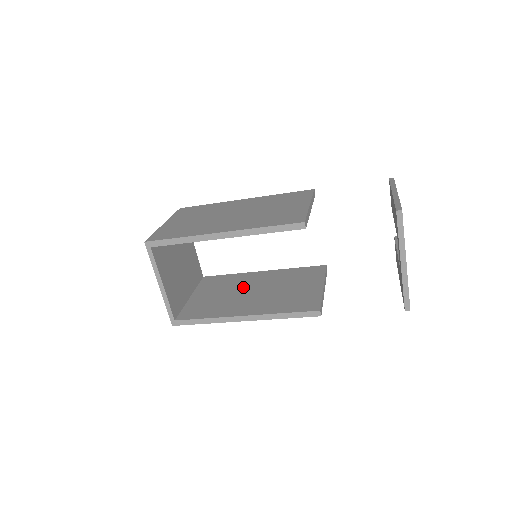
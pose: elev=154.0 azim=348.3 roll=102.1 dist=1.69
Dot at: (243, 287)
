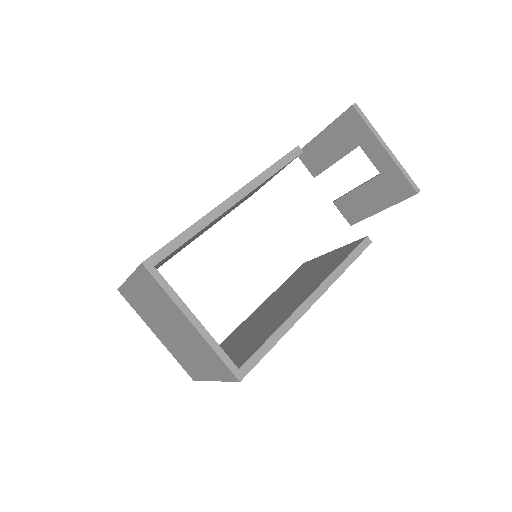
Dot at: (260, 318)
